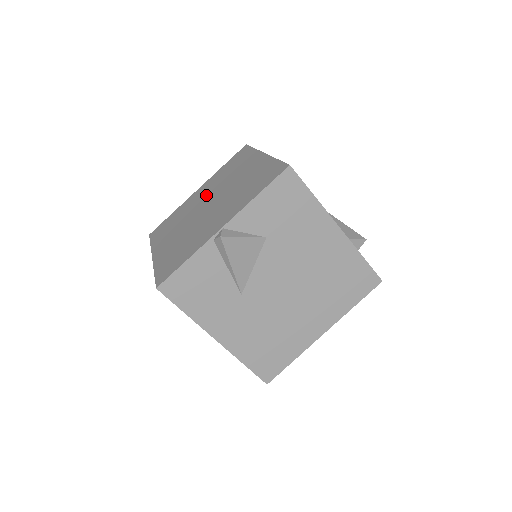
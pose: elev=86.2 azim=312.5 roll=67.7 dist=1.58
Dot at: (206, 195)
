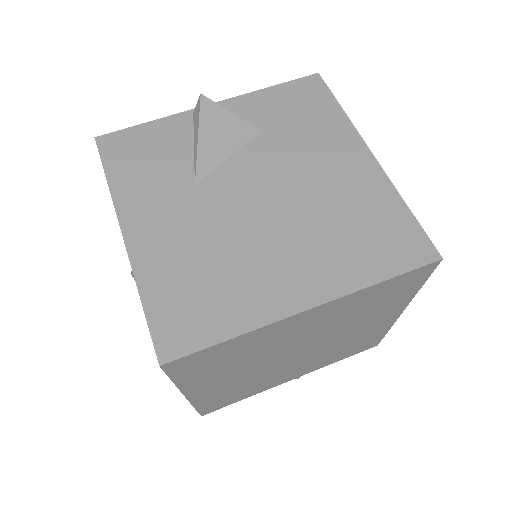
Dot at: occluded
